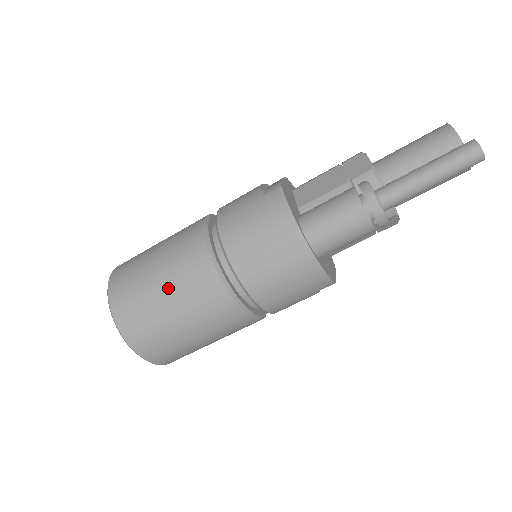
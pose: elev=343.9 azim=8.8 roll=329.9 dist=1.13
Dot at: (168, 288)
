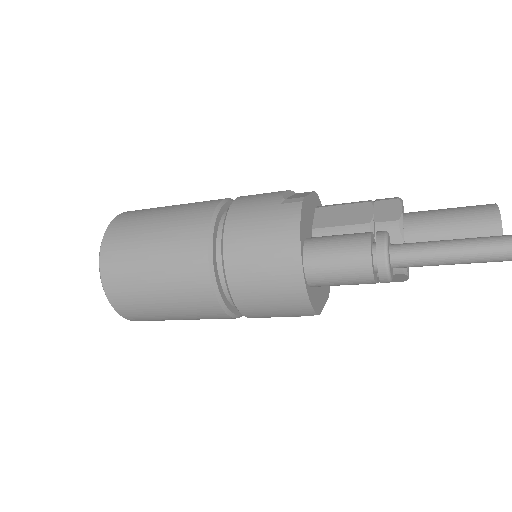
Dot at: (158, 255)
